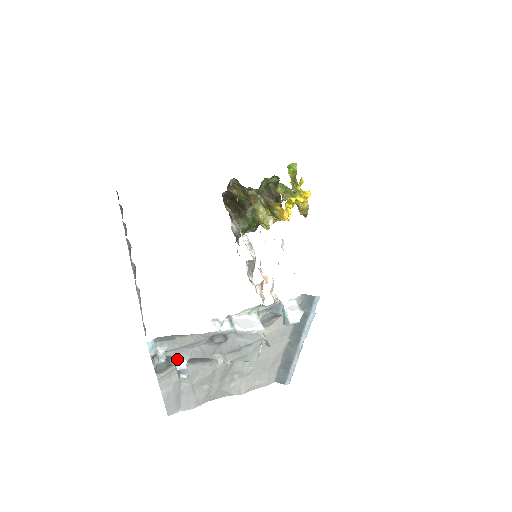
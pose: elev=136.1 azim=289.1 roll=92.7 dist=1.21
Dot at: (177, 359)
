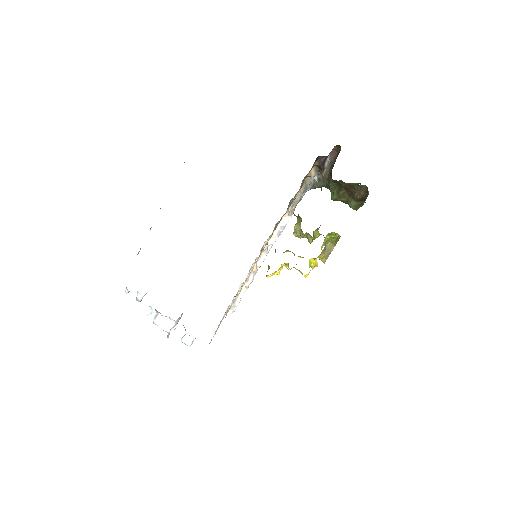
Dot at: occluded
